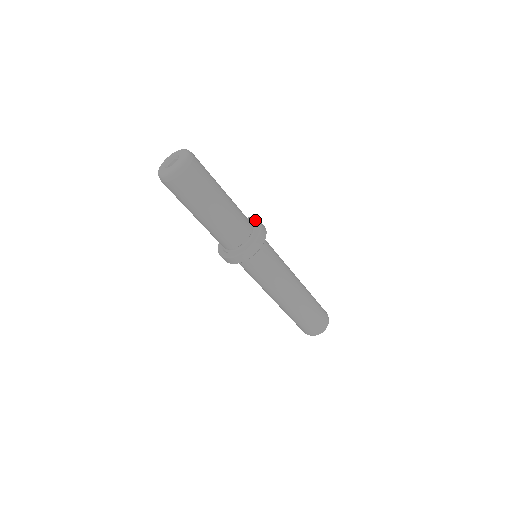
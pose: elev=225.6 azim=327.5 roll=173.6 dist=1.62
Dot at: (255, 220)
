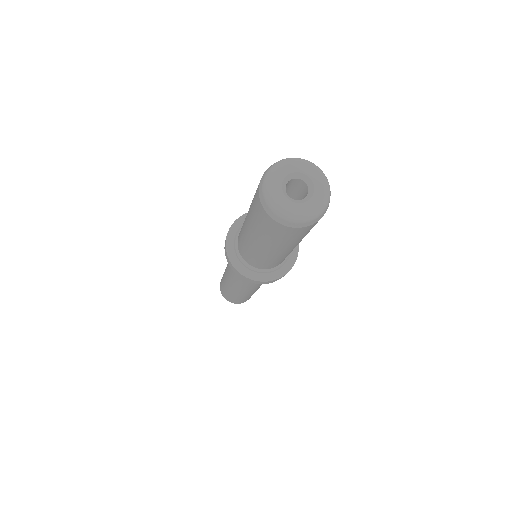
Dot at: occluded
